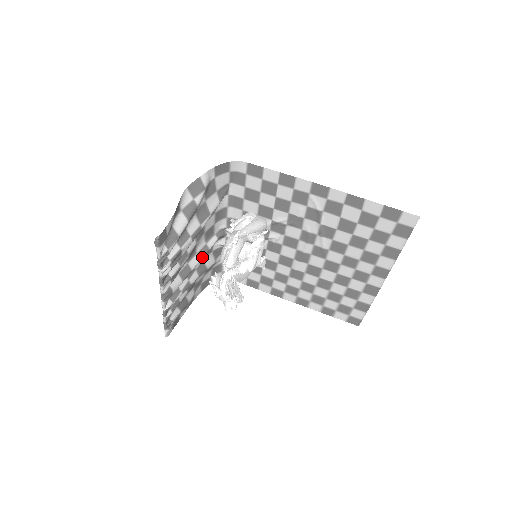
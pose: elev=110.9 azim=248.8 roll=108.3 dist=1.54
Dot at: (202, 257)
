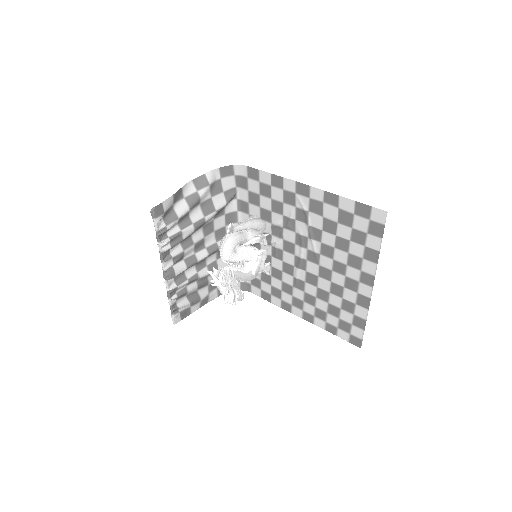
Dot at: (210, 253)
